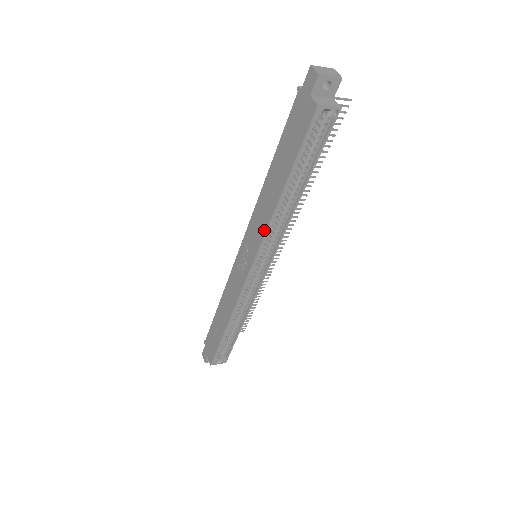
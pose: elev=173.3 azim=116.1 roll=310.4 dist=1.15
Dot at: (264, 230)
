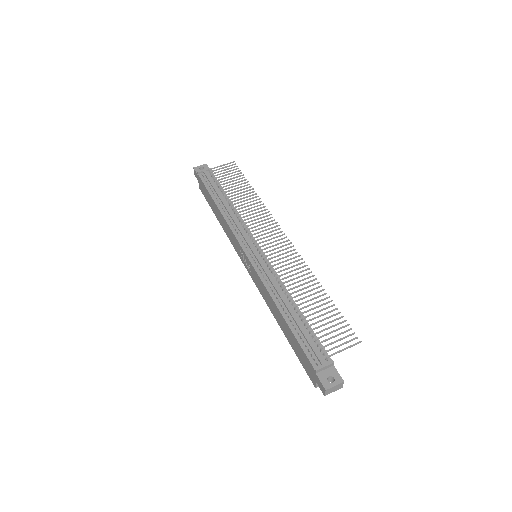
Dot at: (264, 298)
